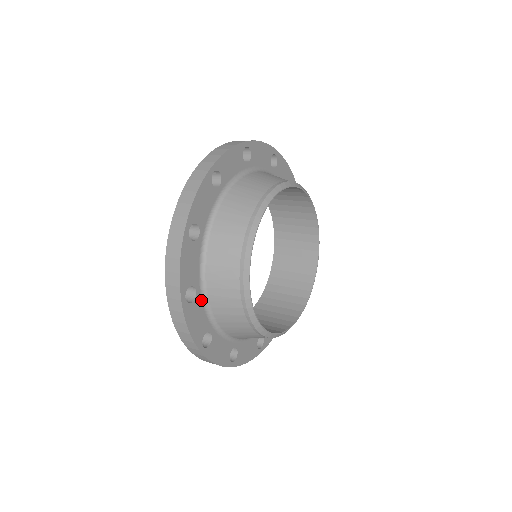
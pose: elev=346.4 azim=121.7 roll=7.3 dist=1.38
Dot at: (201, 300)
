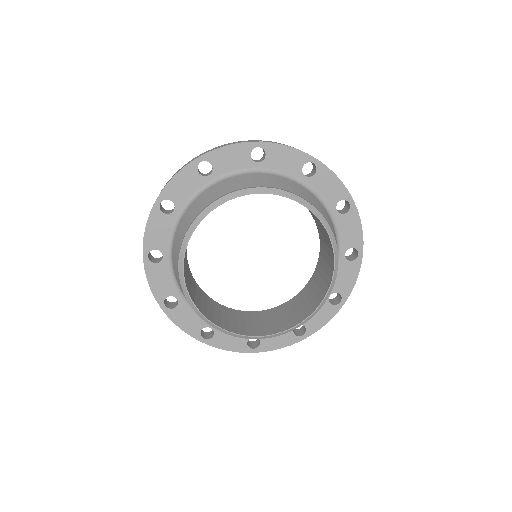
Dot at: (187, 305)
